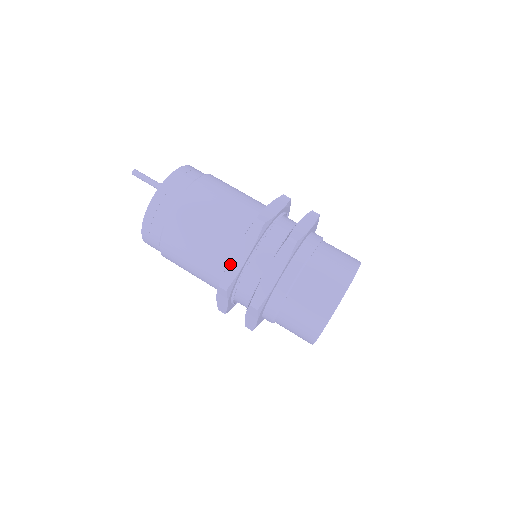
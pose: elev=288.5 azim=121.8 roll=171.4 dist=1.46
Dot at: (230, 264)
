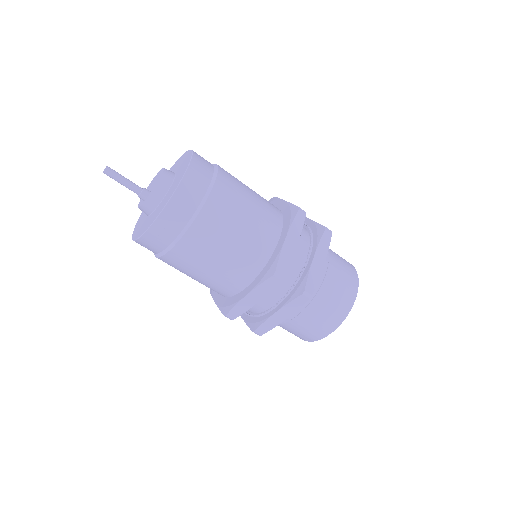
Dot at: occluded
